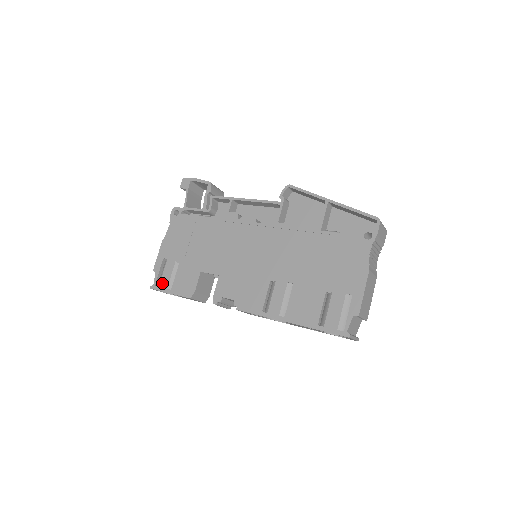
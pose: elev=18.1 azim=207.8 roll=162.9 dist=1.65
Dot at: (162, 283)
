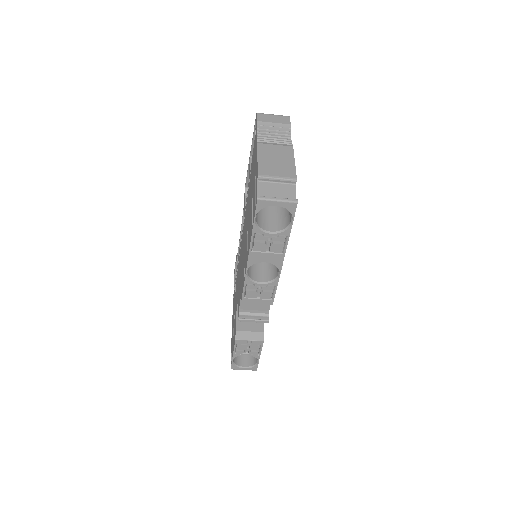
Dot at: occluded
